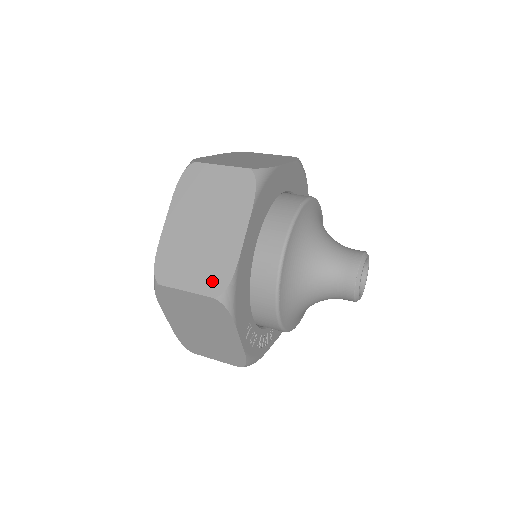
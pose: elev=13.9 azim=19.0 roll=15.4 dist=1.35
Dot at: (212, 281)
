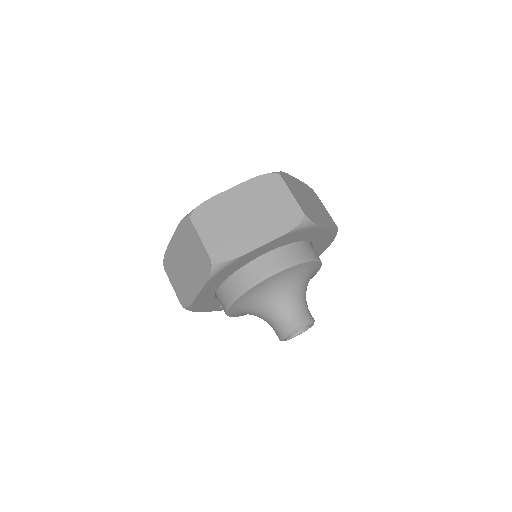
Dot at: (182, 296)
